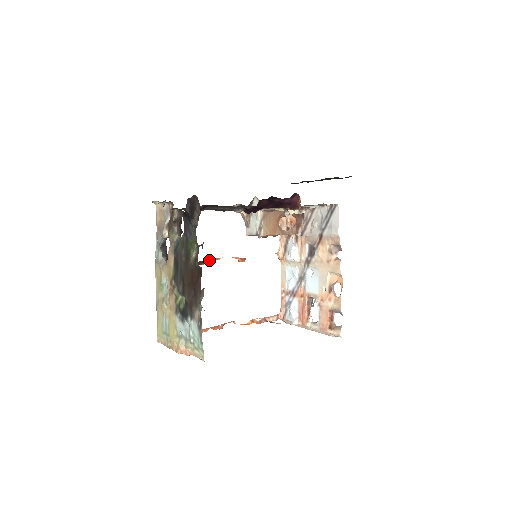
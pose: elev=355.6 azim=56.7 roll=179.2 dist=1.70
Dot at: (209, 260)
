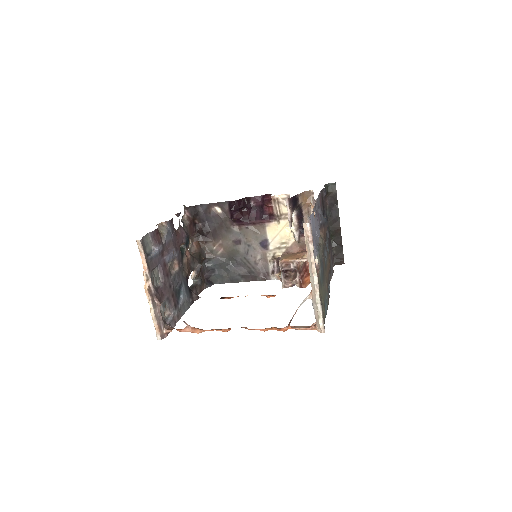
Dot at: occluded
